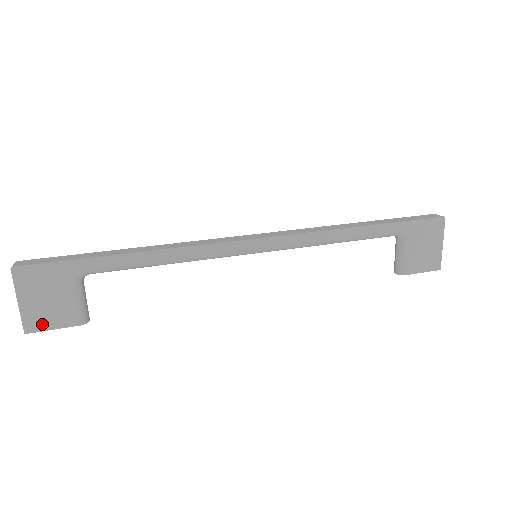
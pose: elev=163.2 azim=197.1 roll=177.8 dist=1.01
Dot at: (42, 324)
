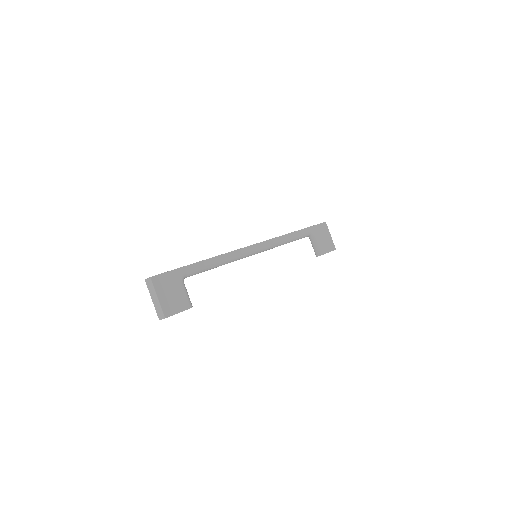
Dot at: (172, 310)
